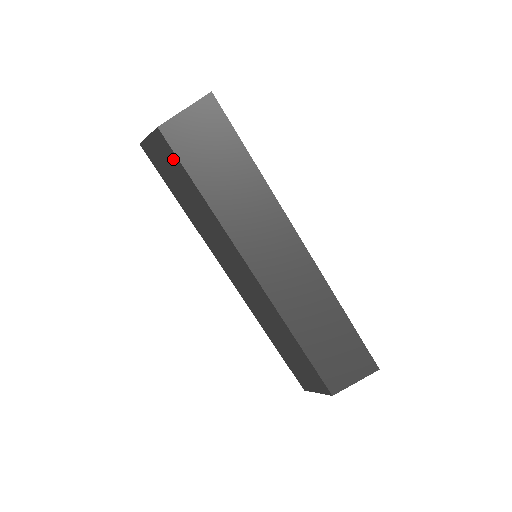
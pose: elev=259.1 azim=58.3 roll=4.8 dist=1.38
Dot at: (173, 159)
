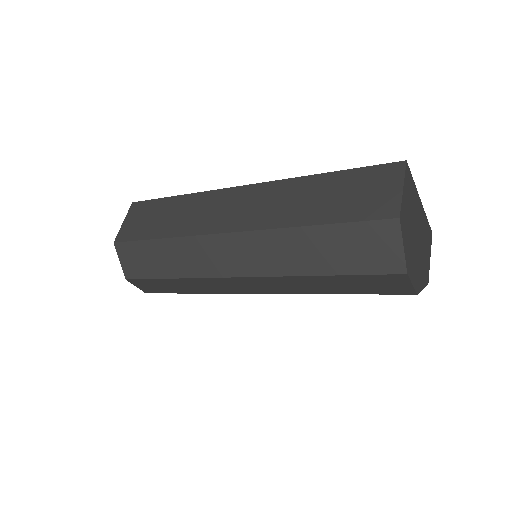
Dot at: (134, 248)
